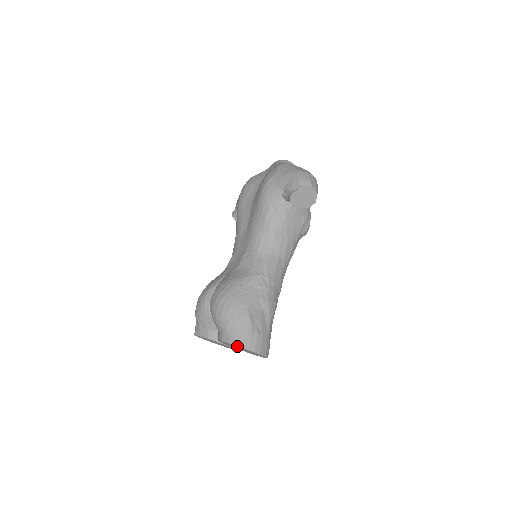
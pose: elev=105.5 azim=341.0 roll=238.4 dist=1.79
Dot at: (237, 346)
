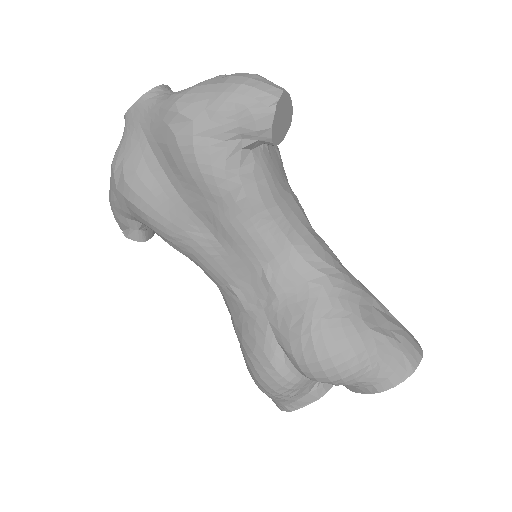
Dot at: (405, 377)
